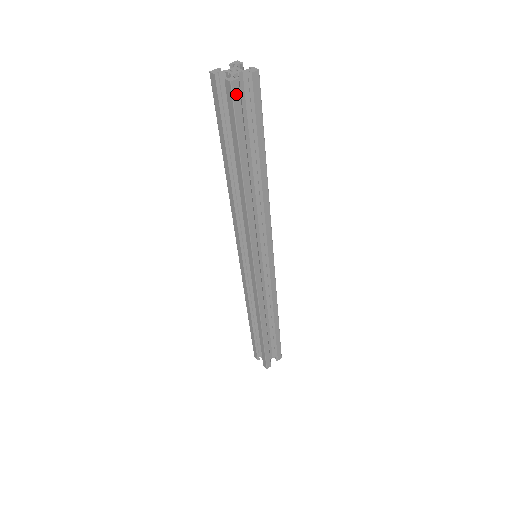
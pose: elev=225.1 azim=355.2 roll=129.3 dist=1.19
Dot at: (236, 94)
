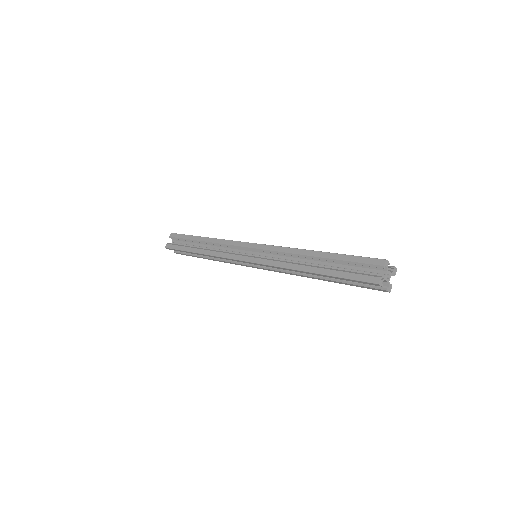
Dot at: occluded
